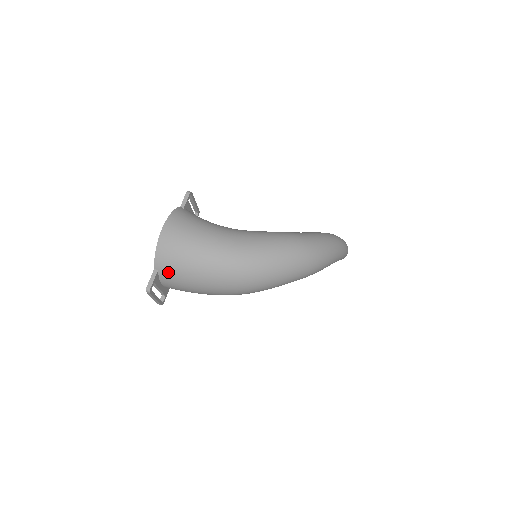
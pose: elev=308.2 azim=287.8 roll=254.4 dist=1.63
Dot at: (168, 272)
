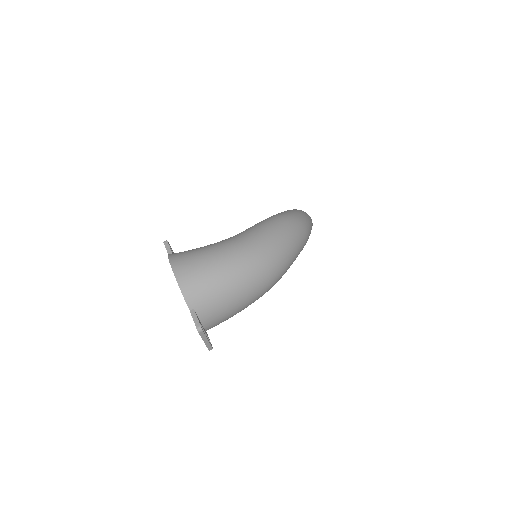
Dot at: (204, 303)
